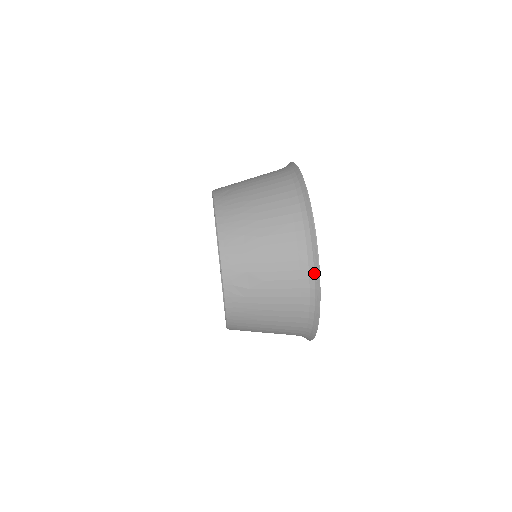
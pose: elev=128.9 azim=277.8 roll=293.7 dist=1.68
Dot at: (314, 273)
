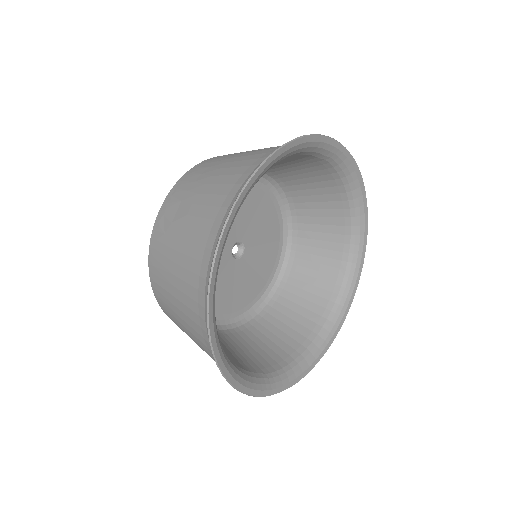
Dot at: (229, 212)
